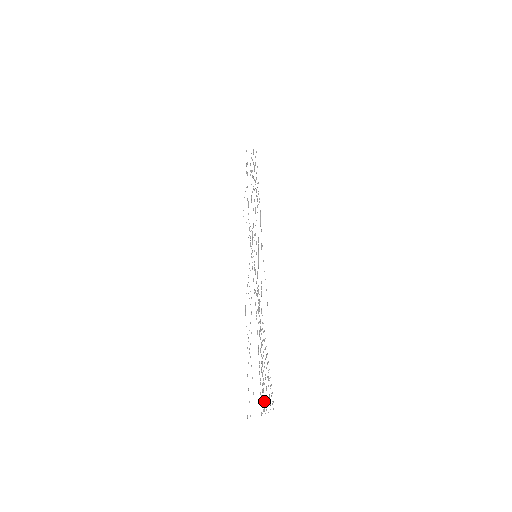
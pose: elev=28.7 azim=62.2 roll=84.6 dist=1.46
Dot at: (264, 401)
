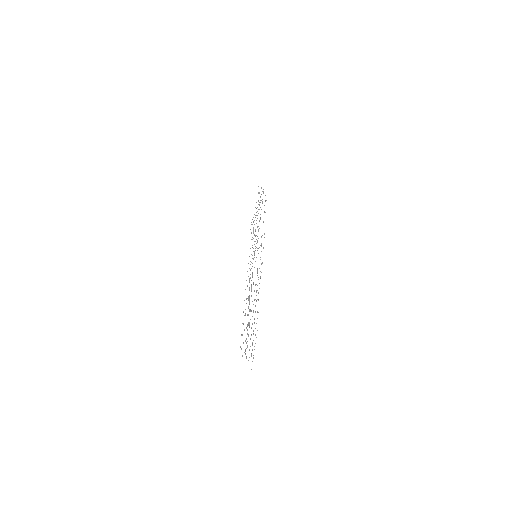
Dot at: (251, 353)
